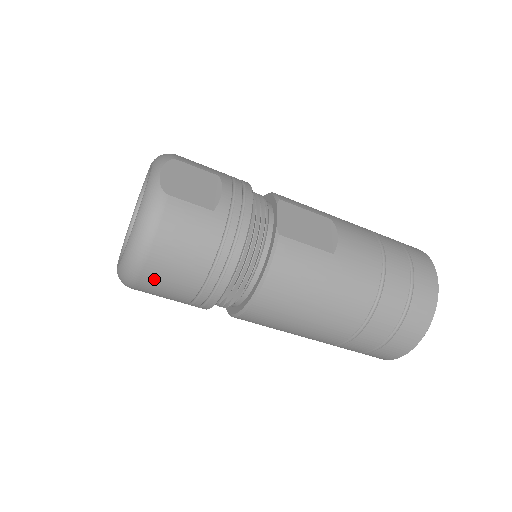
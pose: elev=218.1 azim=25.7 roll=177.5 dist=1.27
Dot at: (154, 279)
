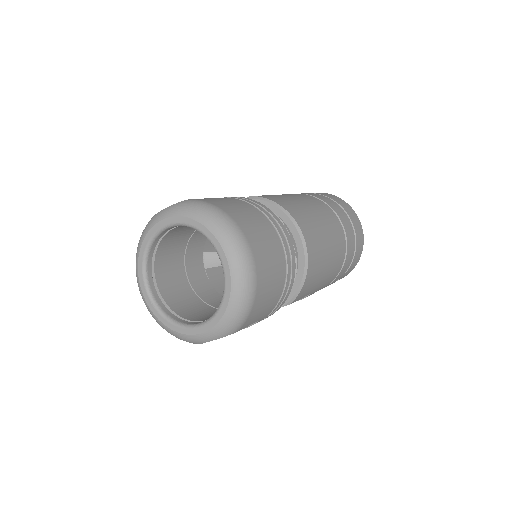
Dot at: (257, 243)
